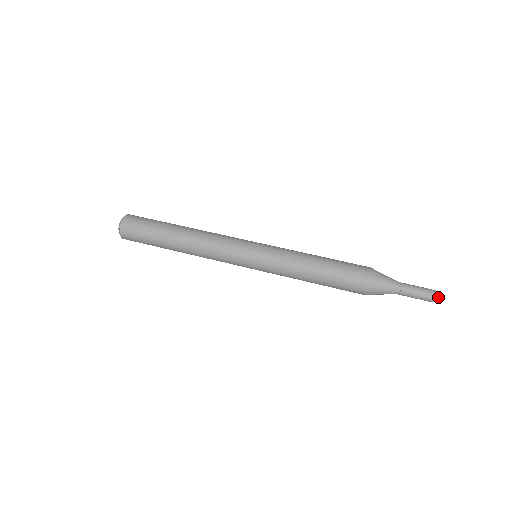
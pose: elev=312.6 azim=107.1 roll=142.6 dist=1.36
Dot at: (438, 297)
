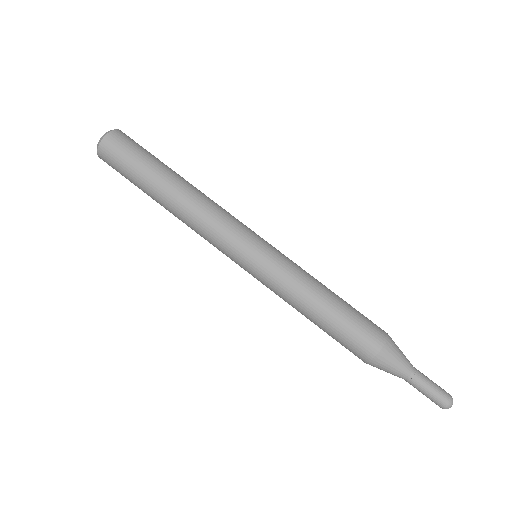
Dot at: (449, 407)
